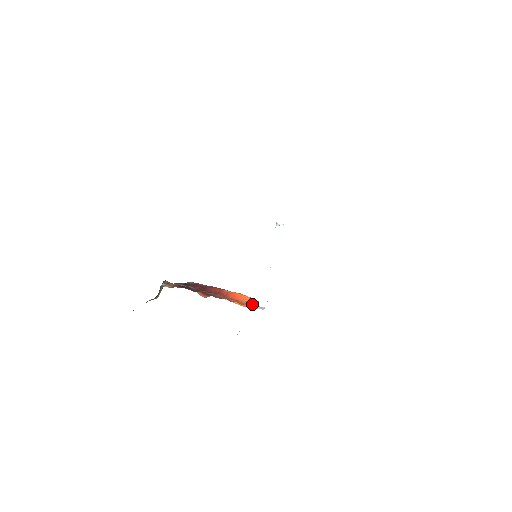
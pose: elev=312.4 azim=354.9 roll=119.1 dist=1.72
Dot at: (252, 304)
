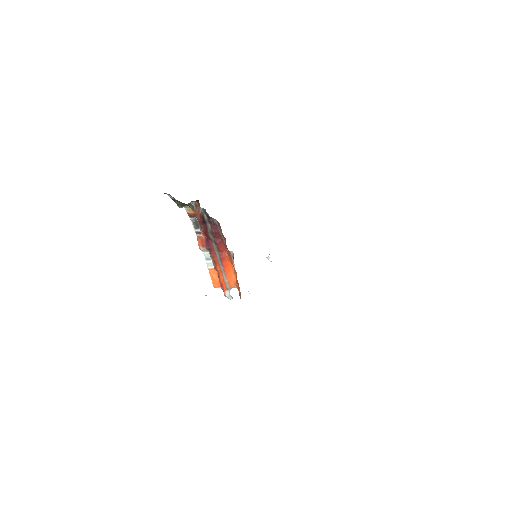
Dot at: (228, 286)
